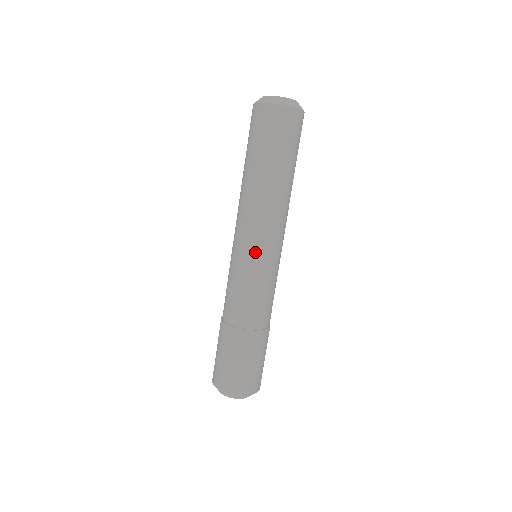
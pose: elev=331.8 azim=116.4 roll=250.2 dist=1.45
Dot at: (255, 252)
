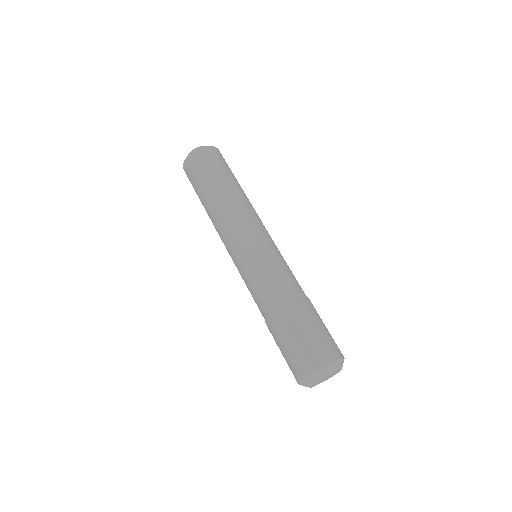
Dot at: (235, 252)
